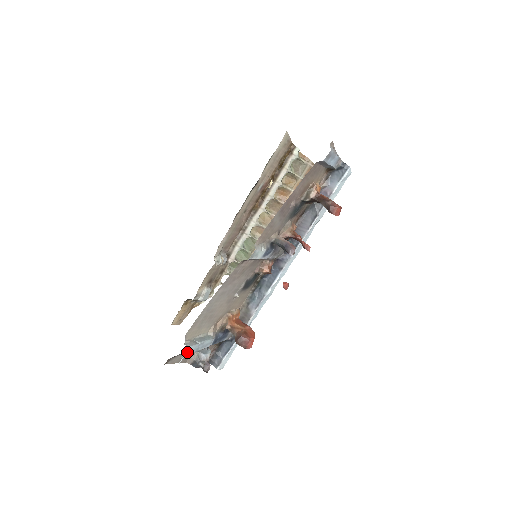
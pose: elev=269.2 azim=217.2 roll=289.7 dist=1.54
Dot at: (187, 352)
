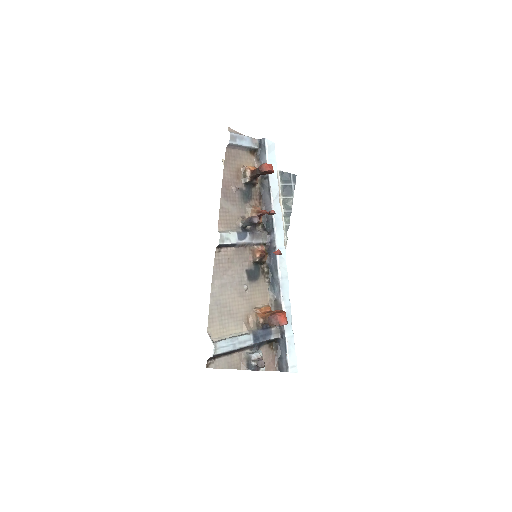
Dot at: (220, 348)
